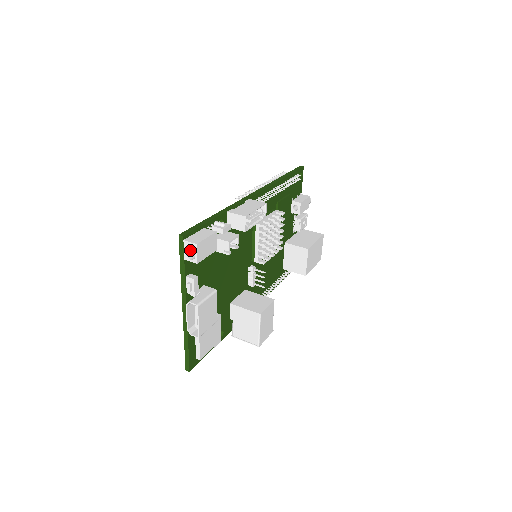
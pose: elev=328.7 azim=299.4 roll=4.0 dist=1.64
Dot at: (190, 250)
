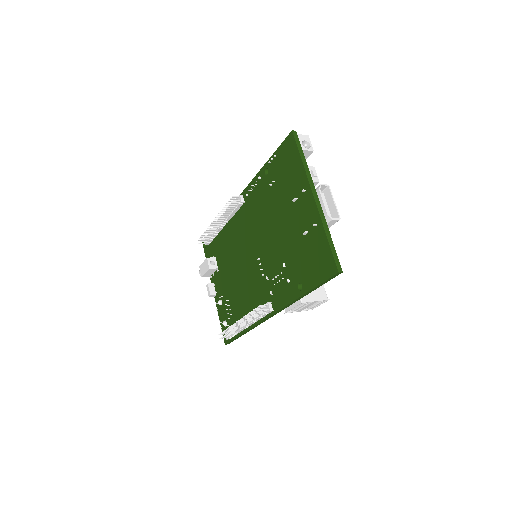
Dot at: occluded
